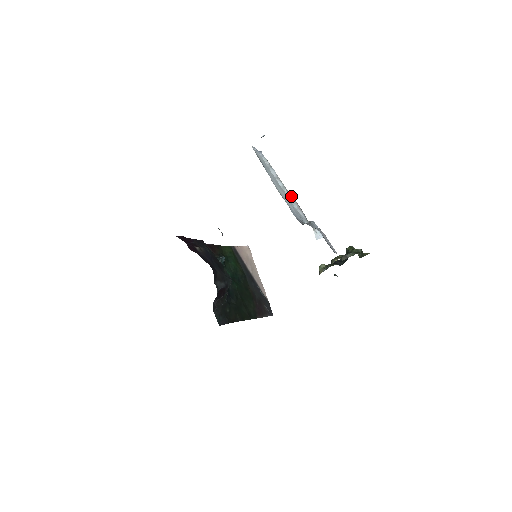
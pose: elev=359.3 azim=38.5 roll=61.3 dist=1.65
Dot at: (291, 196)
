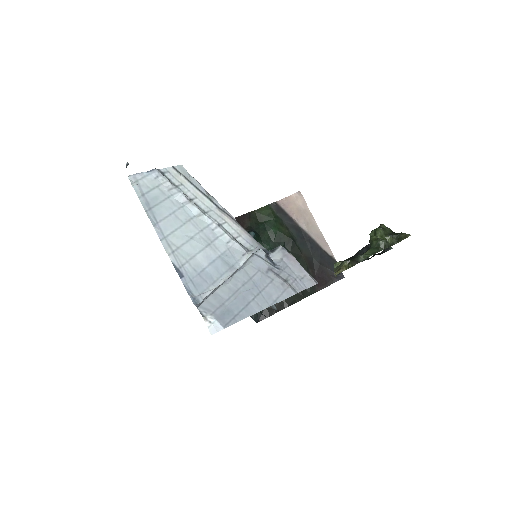
Dot at: (223, 216)
